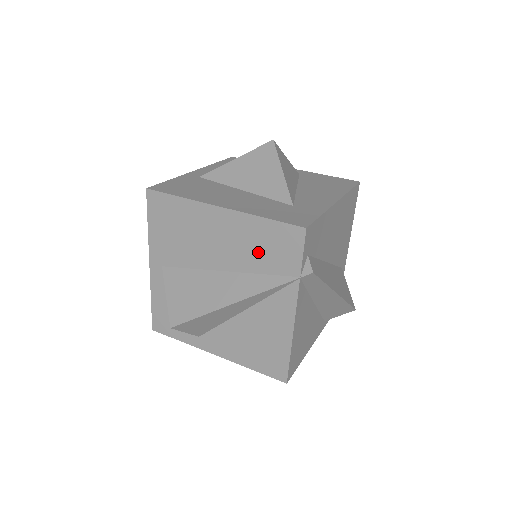
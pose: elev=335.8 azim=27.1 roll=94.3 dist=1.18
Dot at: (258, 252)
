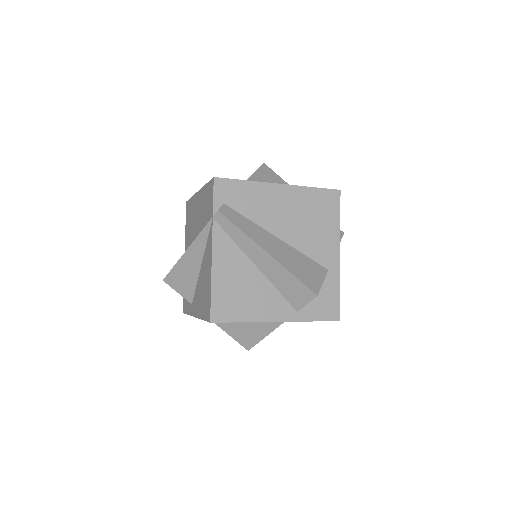
Dot at: (205, 211)
